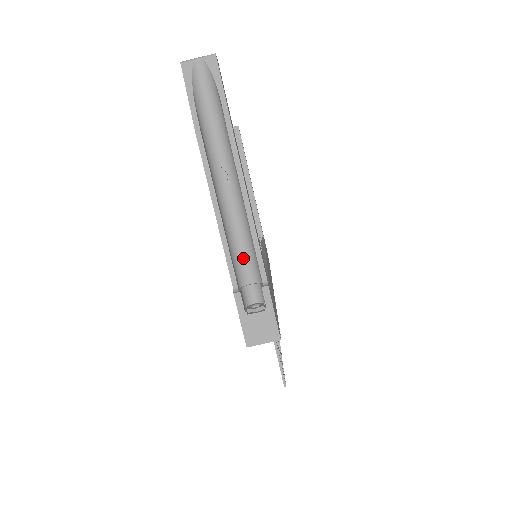
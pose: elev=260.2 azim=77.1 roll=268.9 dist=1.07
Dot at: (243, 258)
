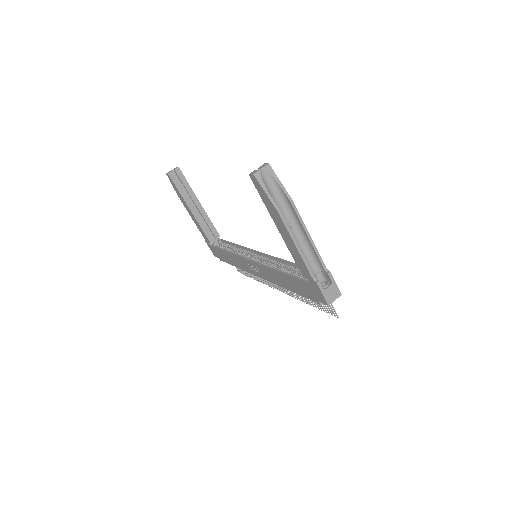
Dot at: (309, 263)
